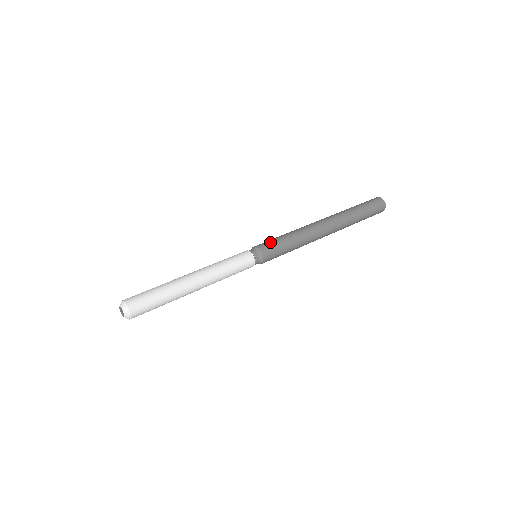
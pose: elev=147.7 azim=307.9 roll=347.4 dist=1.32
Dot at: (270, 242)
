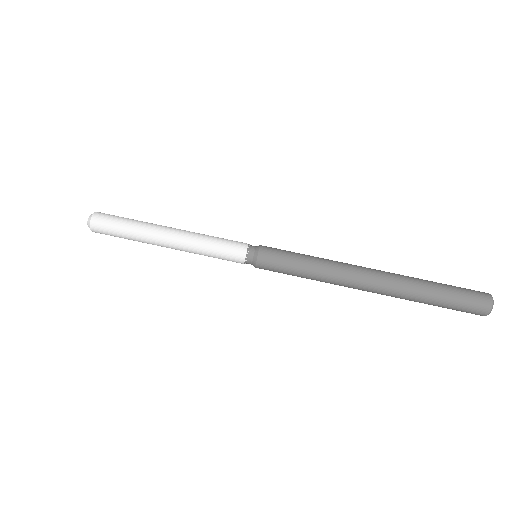
Dot at: (277, 260)
